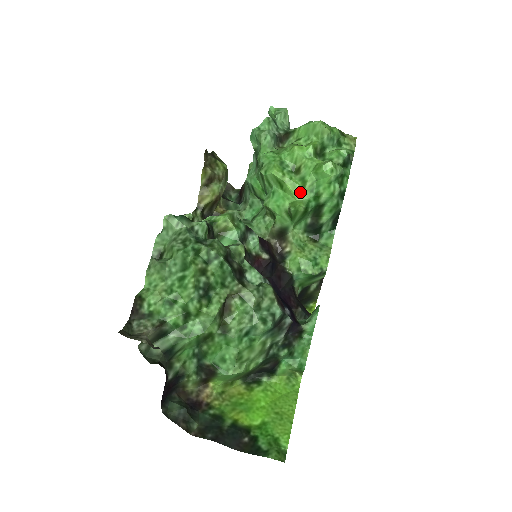
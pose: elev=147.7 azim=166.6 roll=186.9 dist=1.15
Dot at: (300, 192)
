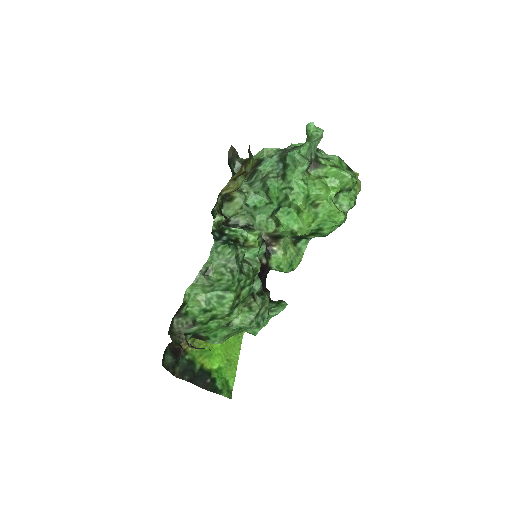
Dot at: (310, 223)
